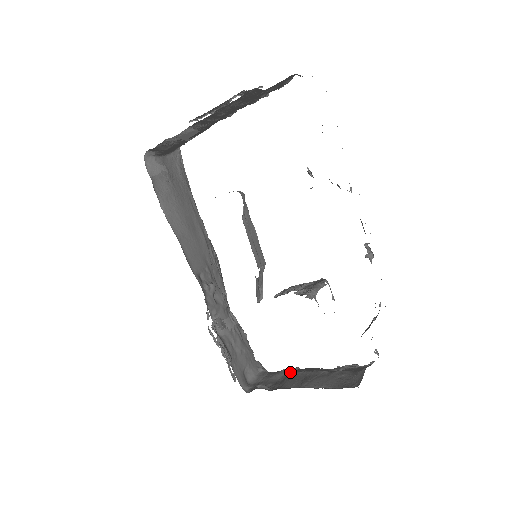
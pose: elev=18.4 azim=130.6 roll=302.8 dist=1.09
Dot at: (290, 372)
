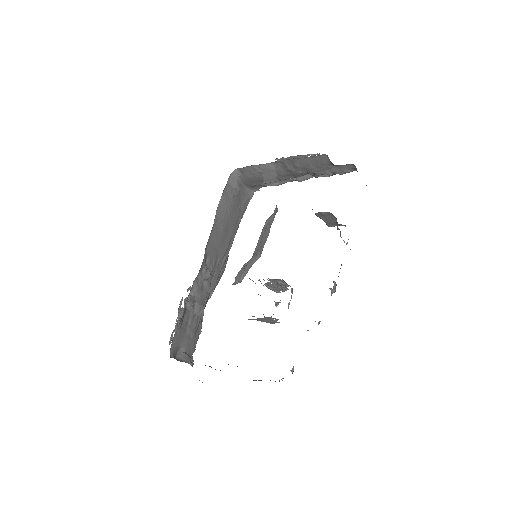
Dot at: occluded
